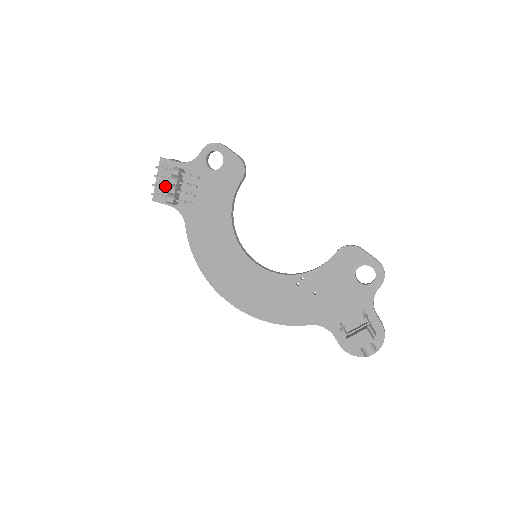
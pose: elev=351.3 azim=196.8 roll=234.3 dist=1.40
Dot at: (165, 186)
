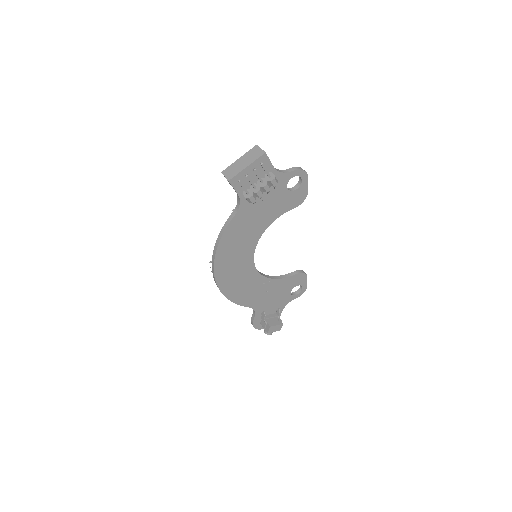
Dot at: occluded
